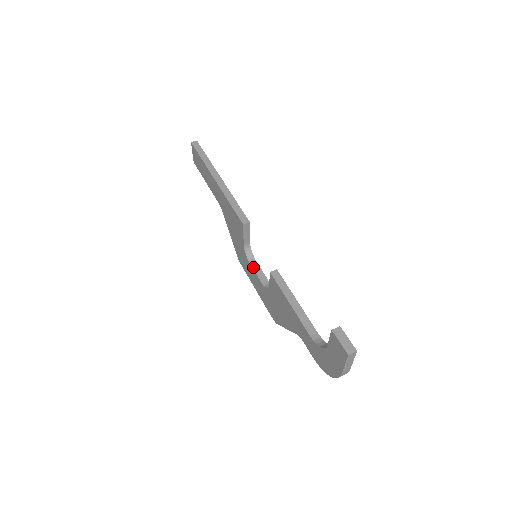
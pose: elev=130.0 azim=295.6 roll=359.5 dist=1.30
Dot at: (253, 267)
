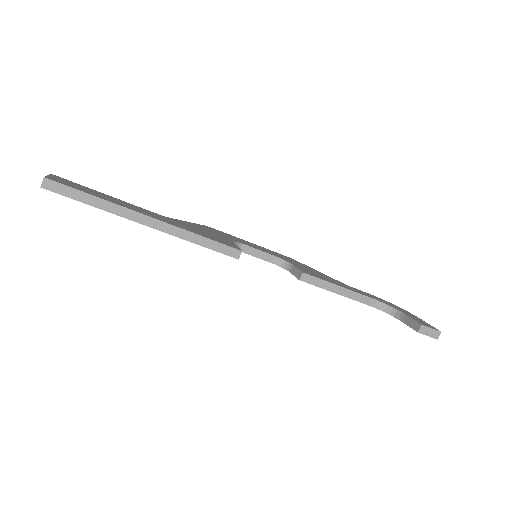
Dot at: (249, 254)
